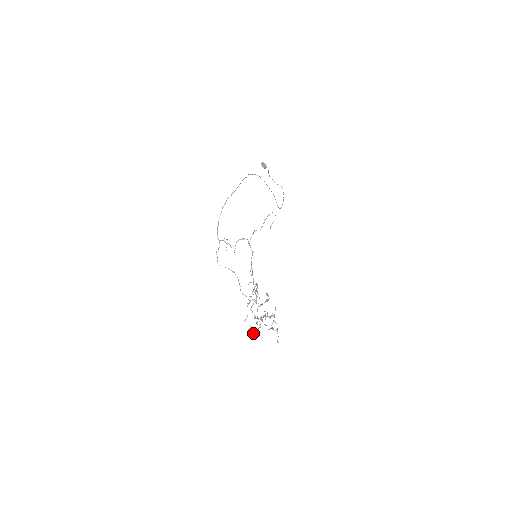
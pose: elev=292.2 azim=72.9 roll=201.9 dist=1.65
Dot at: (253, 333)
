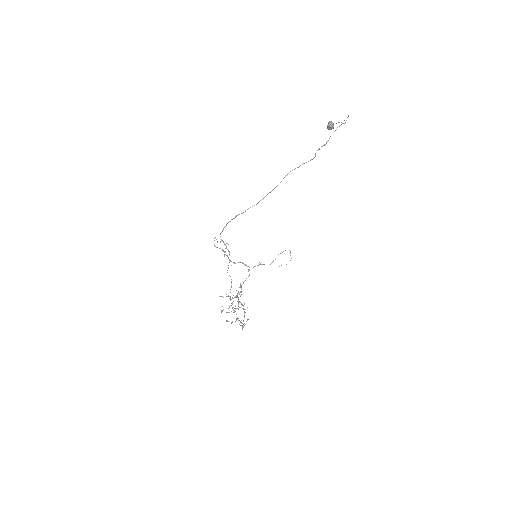
Dot at: occluded
